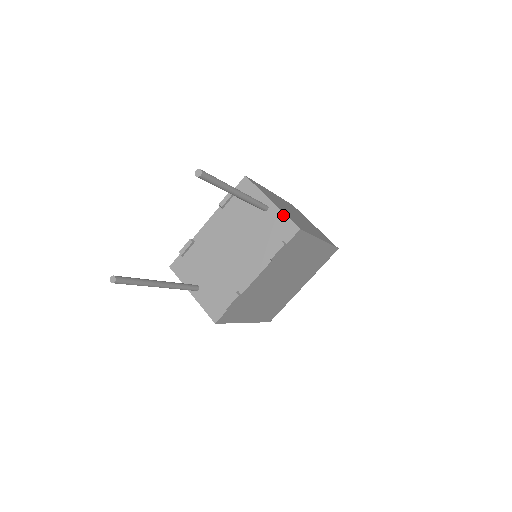
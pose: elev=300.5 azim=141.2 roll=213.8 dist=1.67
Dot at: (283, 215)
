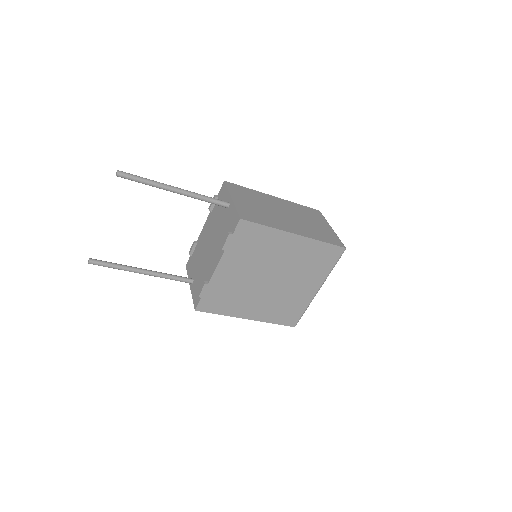
Dot at: (235, 209)
